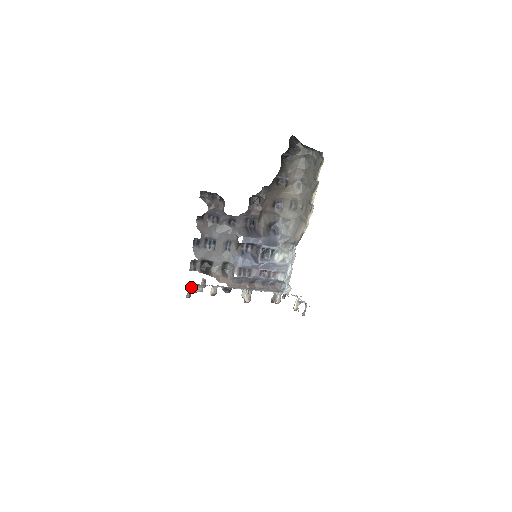
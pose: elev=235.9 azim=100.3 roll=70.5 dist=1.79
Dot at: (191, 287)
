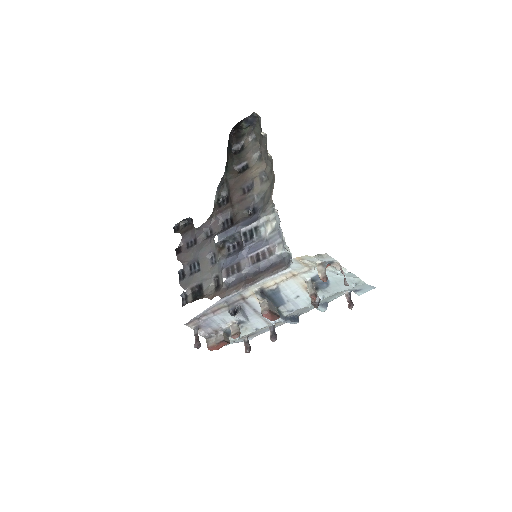
Dot at: (196, 332)
